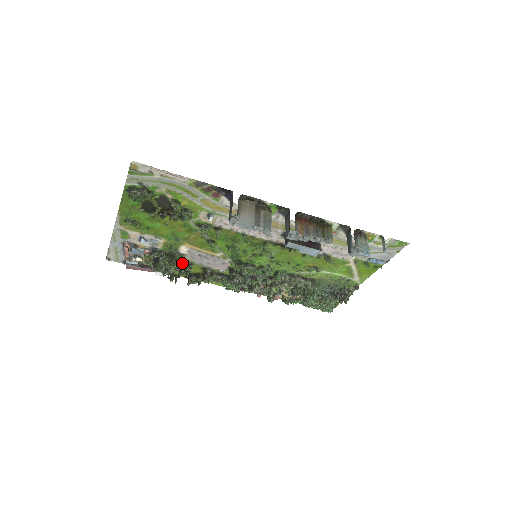
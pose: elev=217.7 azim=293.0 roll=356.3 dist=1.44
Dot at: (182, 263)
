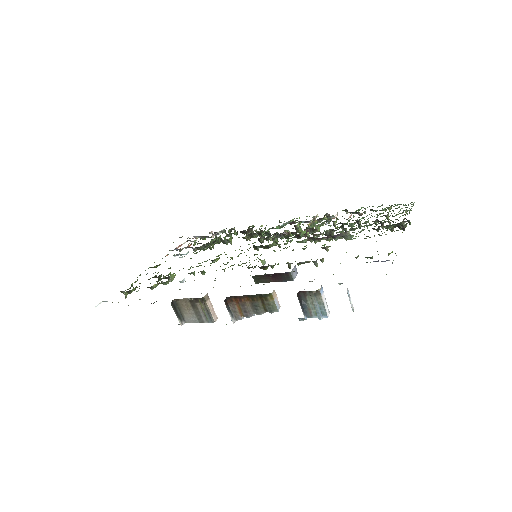
Dot at: (221, 239)
